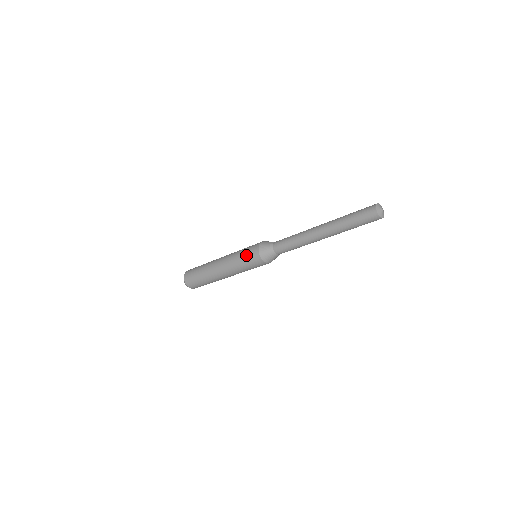
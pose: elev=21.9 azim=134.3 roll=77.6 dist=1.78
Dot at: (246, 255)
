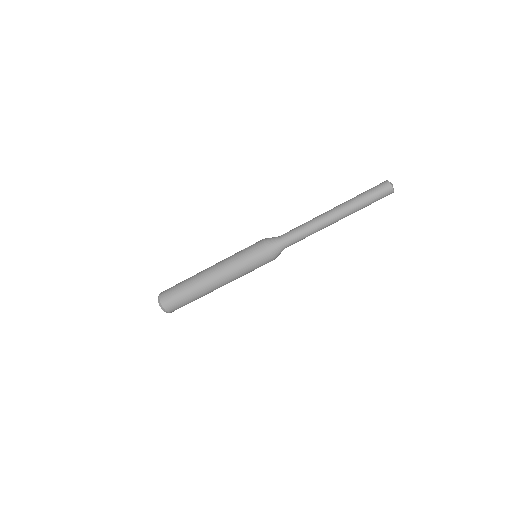
Dot at: (248, 247)
